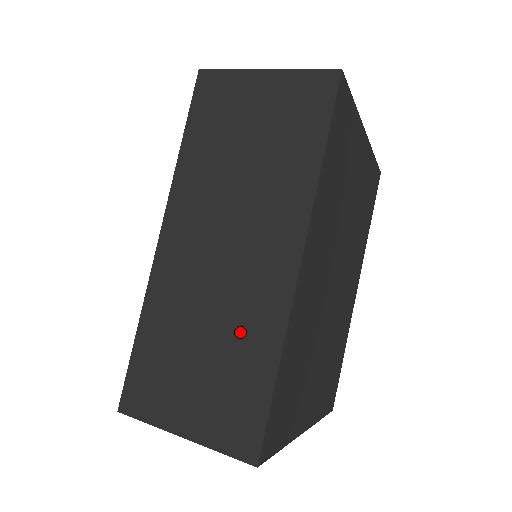
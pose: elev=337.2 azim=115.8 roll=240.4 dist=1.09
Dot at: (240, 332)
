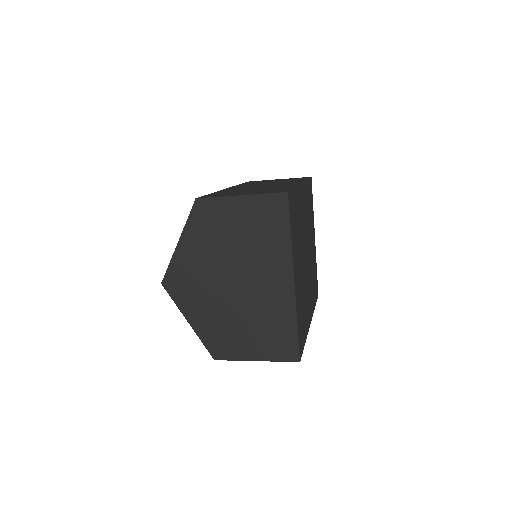
Dot at: occluded
